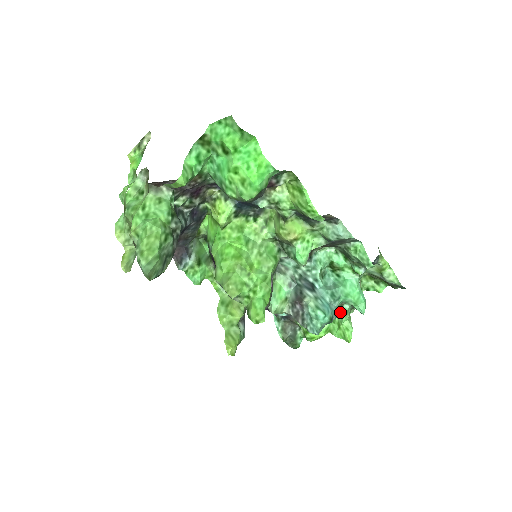
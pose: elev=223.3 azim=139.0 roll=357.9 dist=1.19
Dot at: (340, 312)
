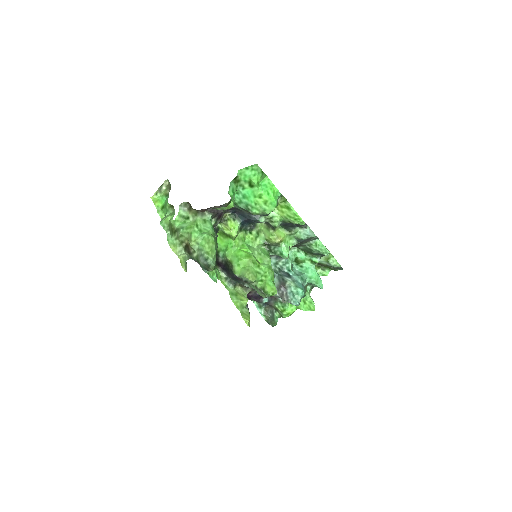
Dot at: (306, 291)
